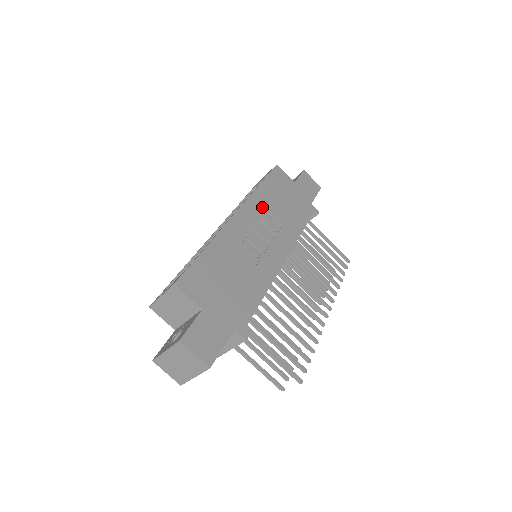
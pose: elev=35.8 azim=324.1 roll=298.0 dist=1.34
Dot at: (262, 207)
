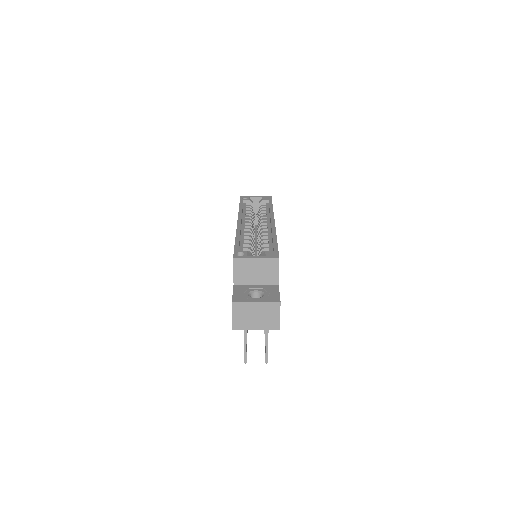
Dot at: occluded
